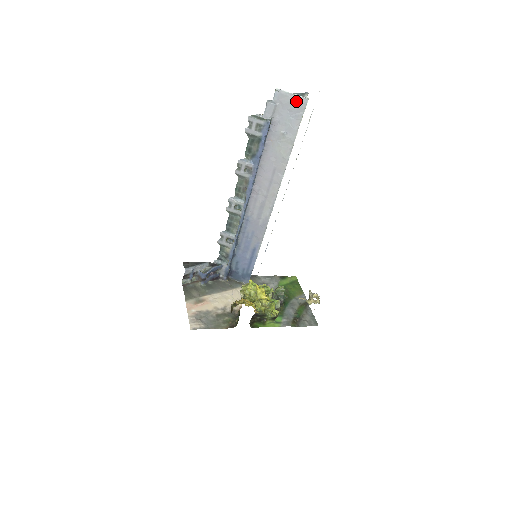
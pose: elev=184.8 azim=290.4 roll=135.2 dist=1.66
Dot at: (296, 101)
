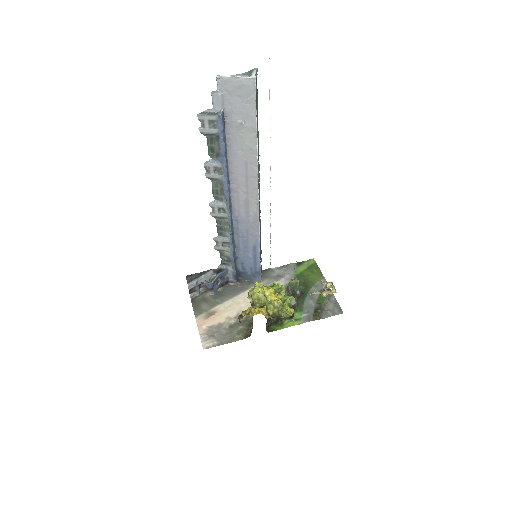
Dot at: (242, 84)
